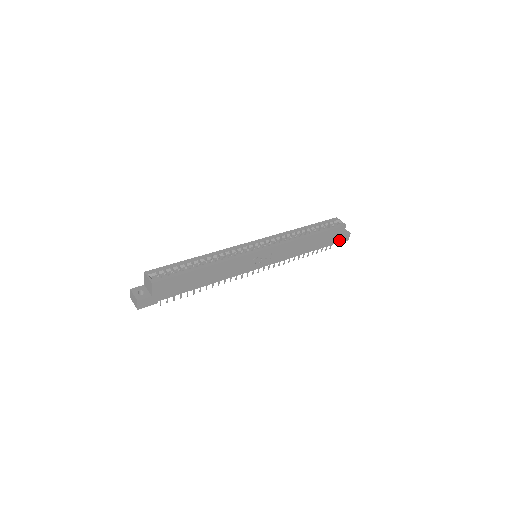
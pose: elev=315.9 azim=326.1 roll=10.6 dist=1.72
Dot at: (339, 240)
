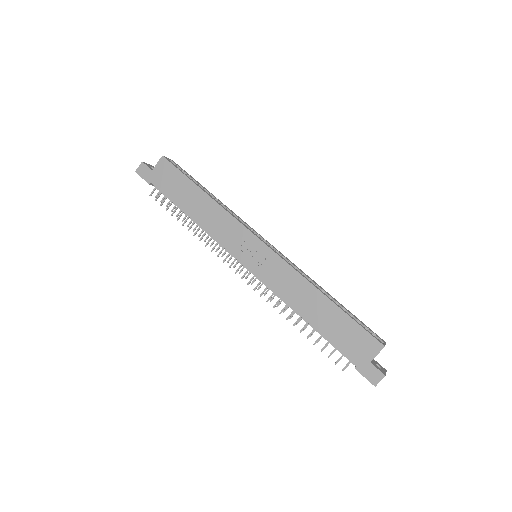
Dot at: (362, 365)
